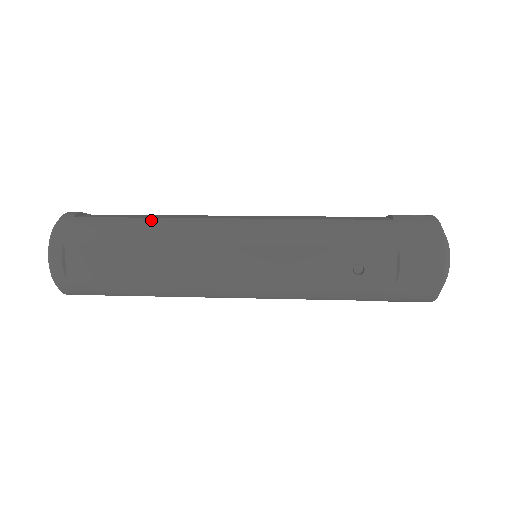
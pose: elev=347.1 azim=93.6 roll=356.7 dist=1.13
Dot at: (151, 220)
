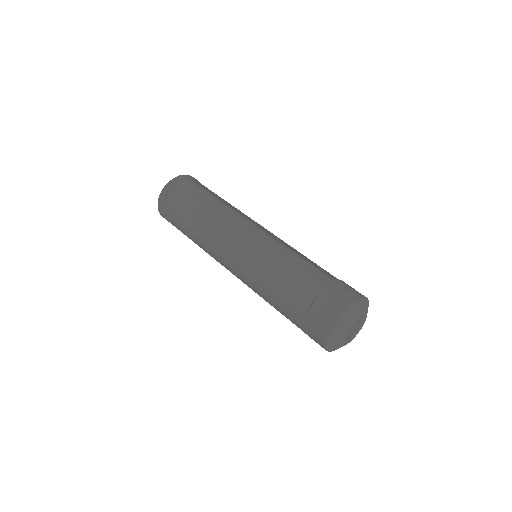
Dot at: (192, 231)
